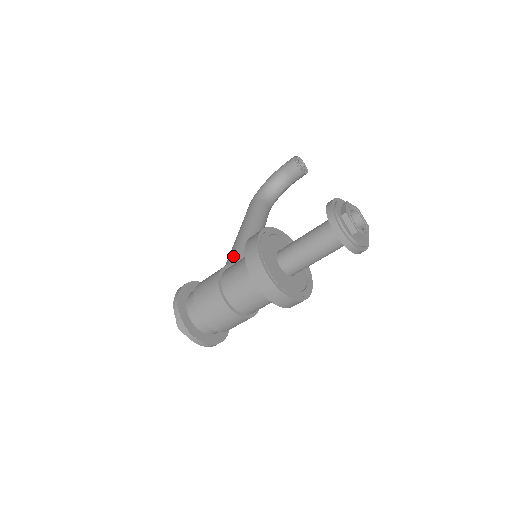
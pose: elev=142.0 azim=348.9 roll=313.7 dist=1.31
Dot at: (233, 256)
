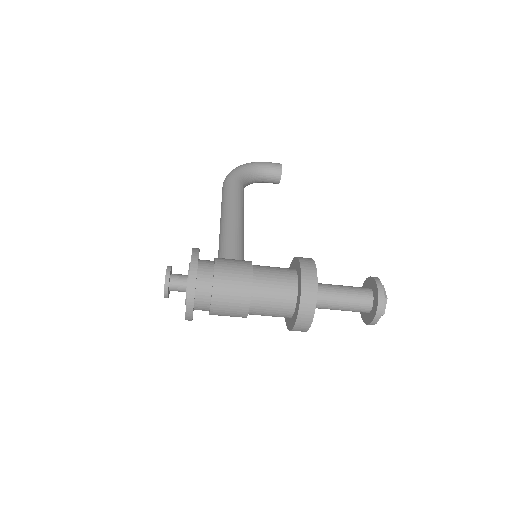
Dot at: (237, 243)
